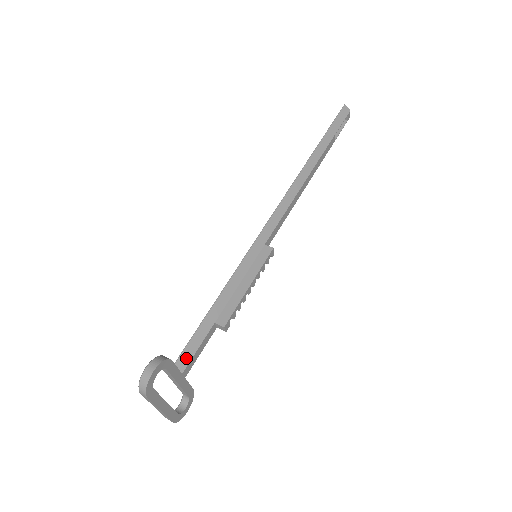
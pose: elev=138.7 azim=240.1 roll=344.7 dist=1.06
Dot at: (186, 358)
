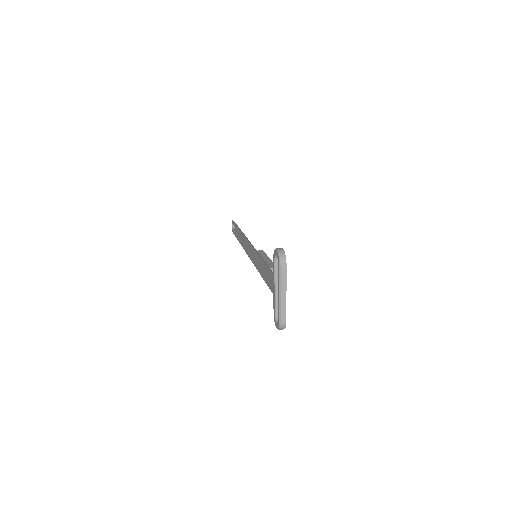
Dot at: occluded
